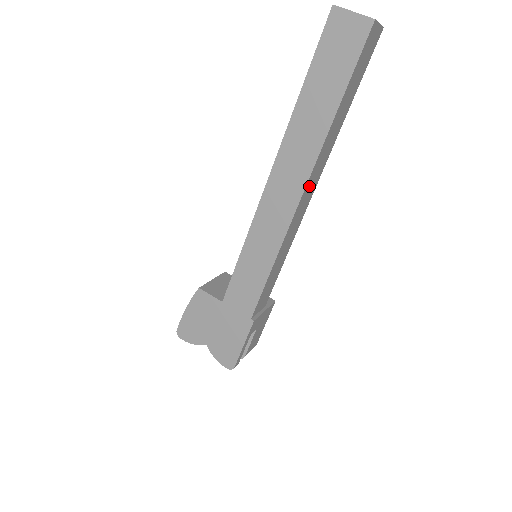
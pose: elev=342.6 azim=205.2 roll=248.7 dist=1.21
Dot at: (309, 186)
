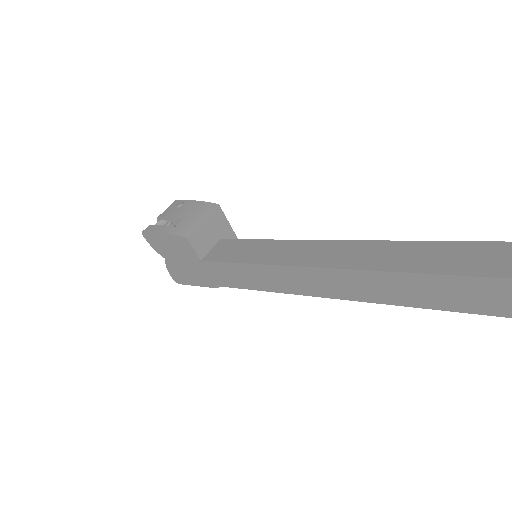
Dot at: occluded
